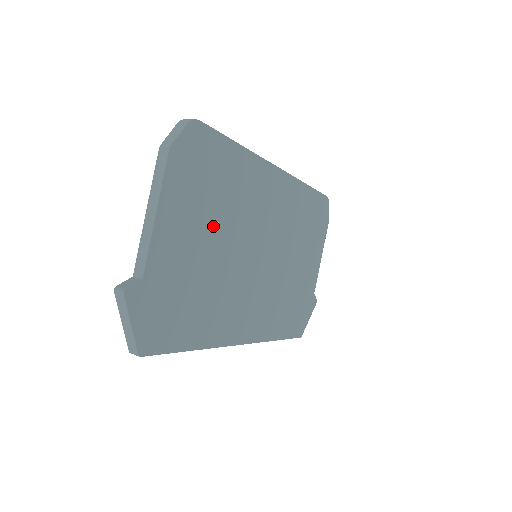
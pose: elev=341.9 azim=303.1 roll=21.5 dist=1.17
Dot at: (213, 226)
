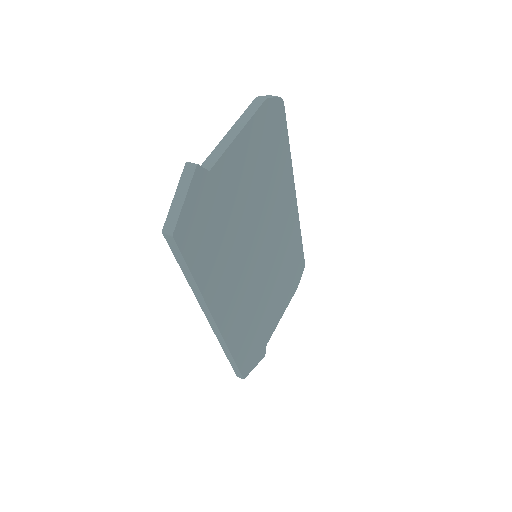
Dot at: (254, 190)
